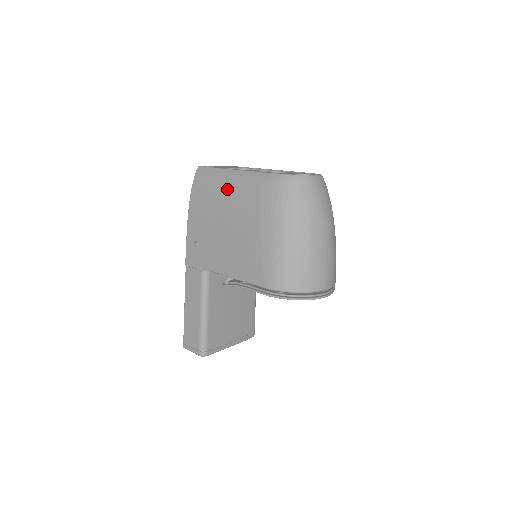
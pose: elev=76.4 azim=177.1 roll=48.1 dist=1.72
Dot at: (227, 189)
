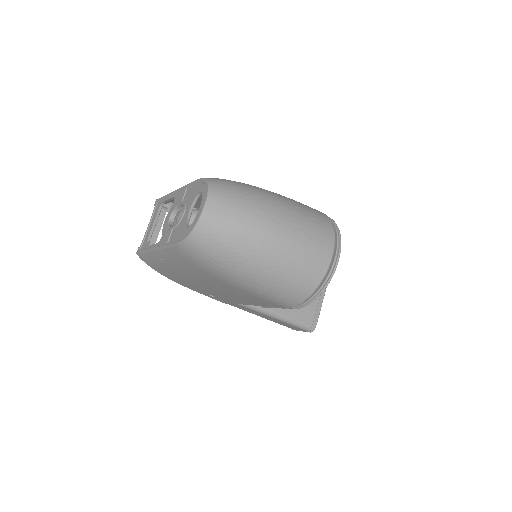
Dot at: (171, 267)
